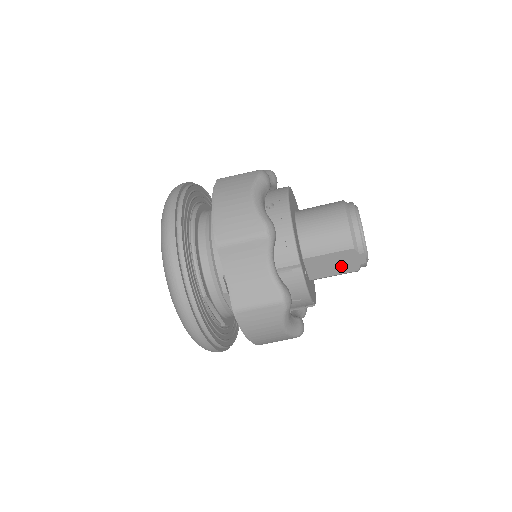
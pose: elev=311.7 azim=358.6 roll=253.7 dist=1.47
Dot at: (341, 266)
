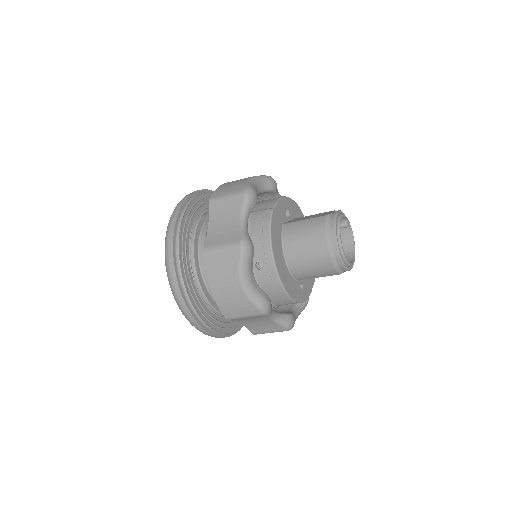
Dot at: occluded
